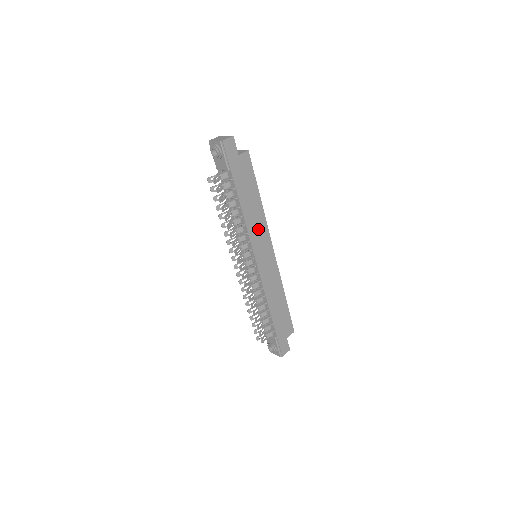
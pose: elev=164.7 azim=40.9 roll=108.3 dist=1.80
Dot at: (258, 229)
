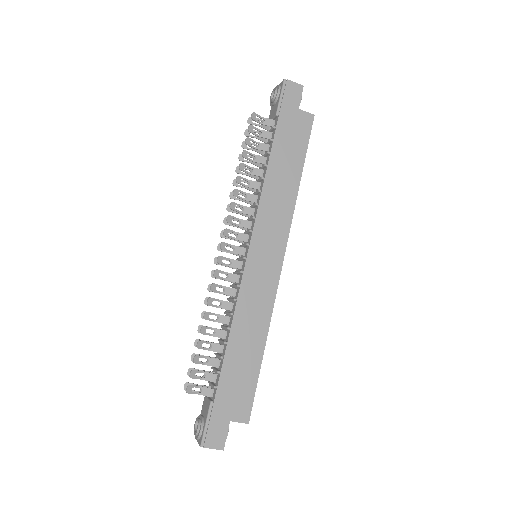
Dot at: (276, 212)
